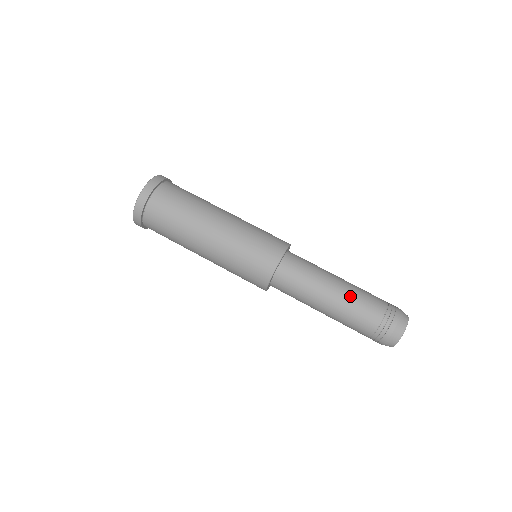
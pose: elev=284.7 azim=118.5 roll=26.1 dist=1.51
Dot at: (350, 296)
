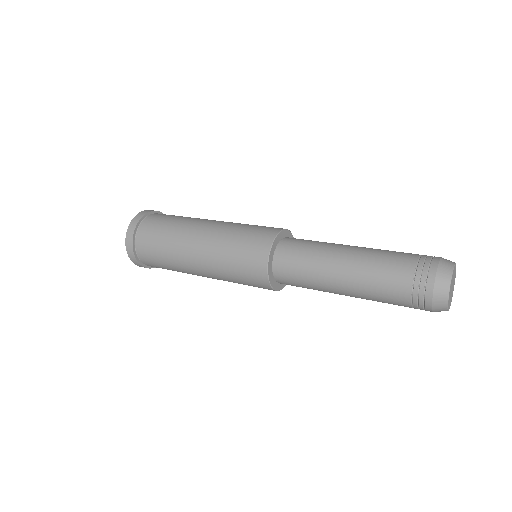
Dot at: occluded
